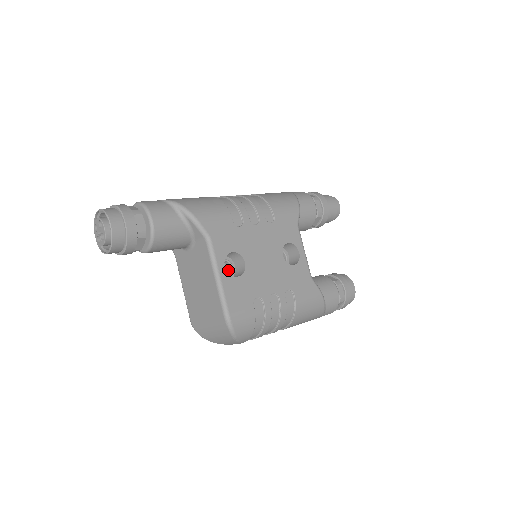
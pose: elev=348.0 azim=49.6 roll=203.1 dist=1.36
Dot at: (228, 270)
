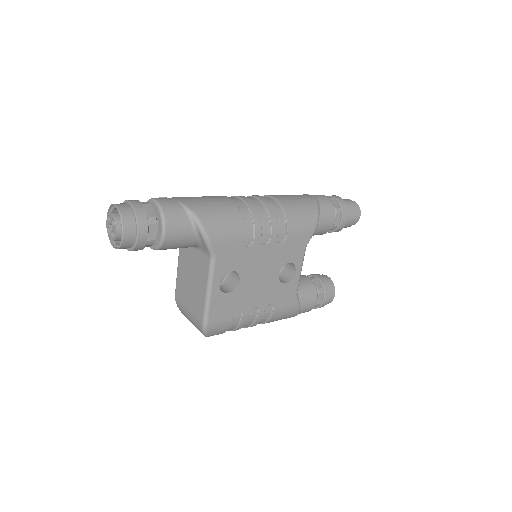
Dot at: occluded
